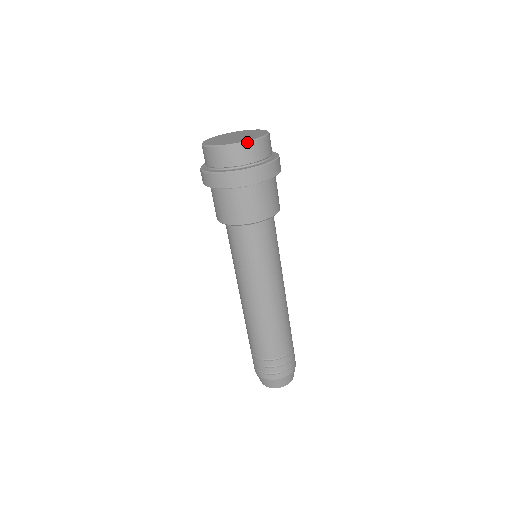
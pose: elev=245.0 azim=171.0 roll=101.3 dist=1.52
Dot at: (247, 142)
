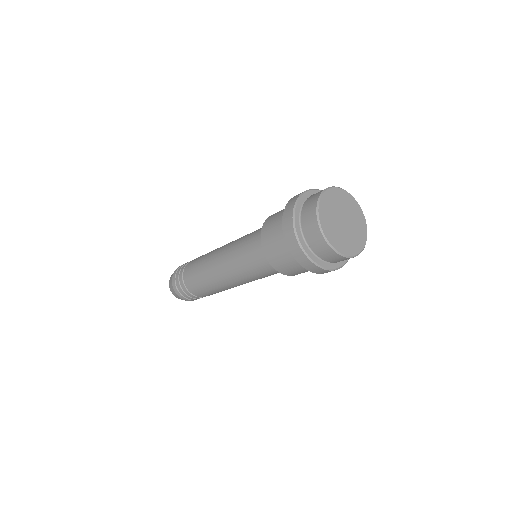
Dot at: (345, 256)
